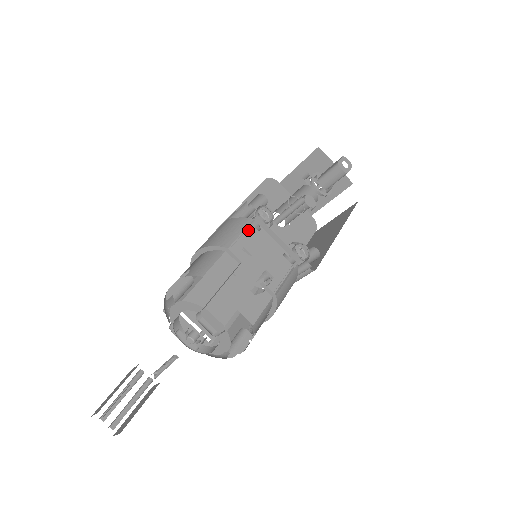
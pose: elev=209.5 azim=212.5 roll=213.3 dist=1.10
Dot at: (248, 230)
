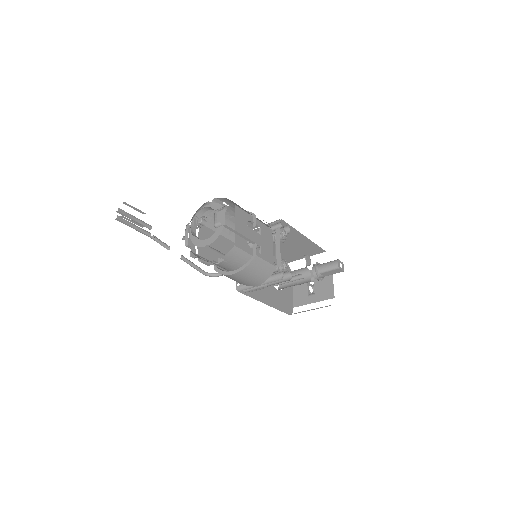
Dot at: (269, 229)
